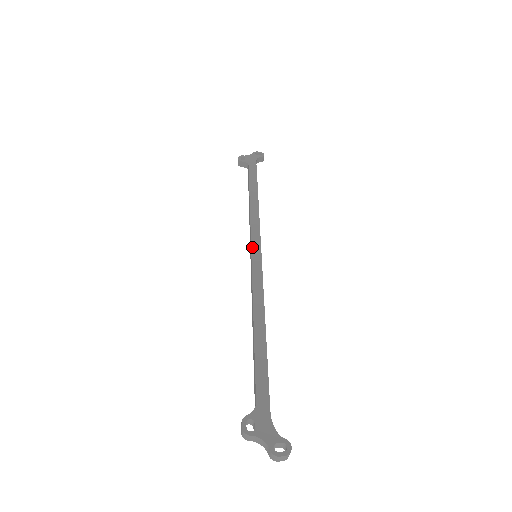
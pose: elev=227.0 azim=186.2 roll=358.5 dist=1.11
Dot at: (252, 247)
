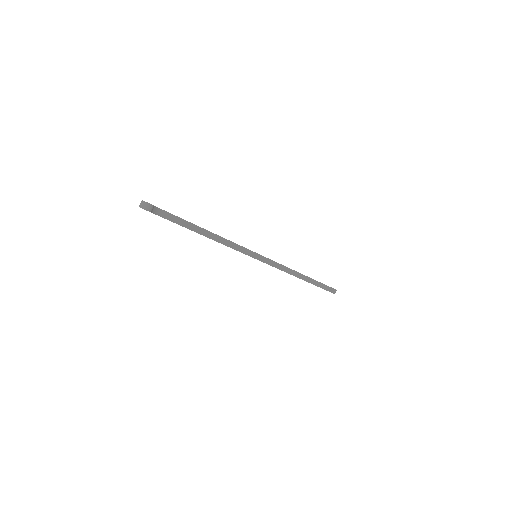
Dot at: occluded
